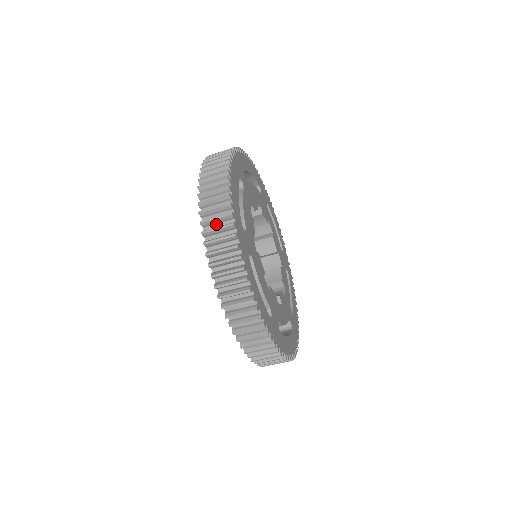
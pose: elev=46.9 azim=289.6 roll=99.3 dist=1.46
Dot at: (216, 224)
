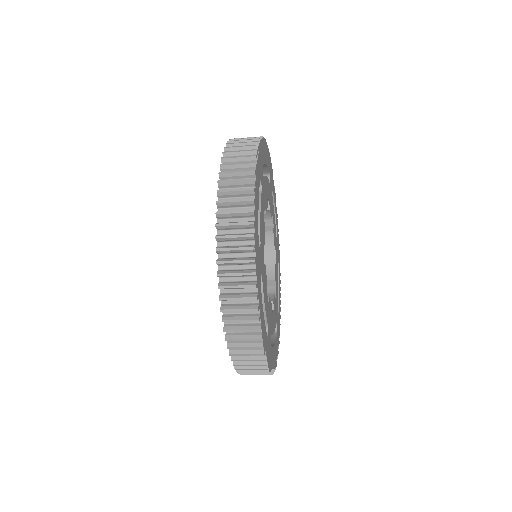
Dot at: (233, 241)
